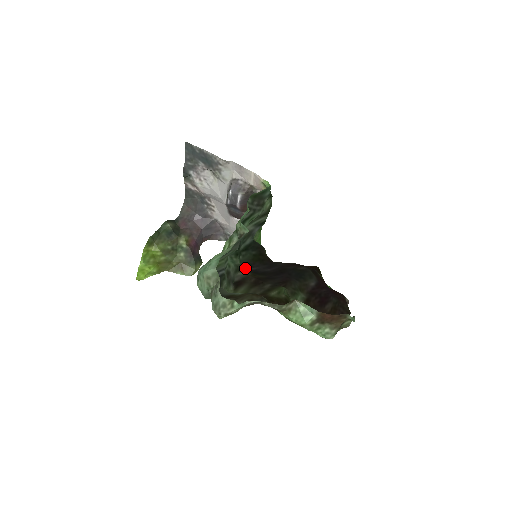
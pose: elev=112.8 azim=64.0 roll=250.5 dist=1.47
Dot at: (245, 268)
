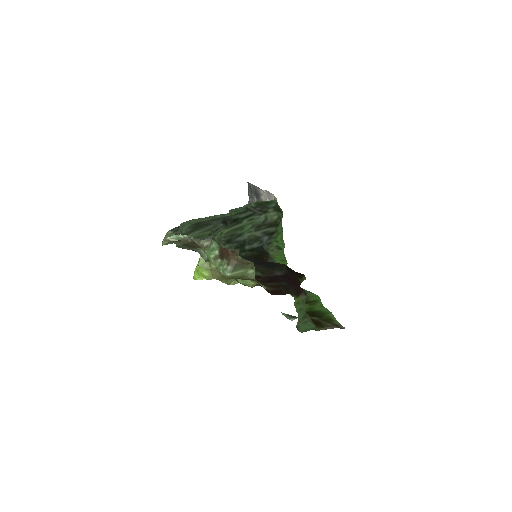
Dot at: occluded
